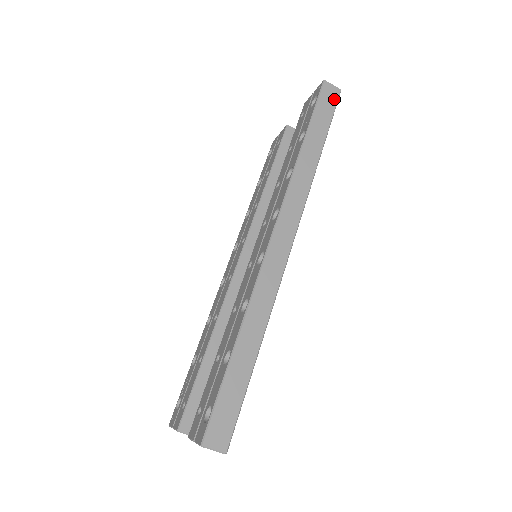
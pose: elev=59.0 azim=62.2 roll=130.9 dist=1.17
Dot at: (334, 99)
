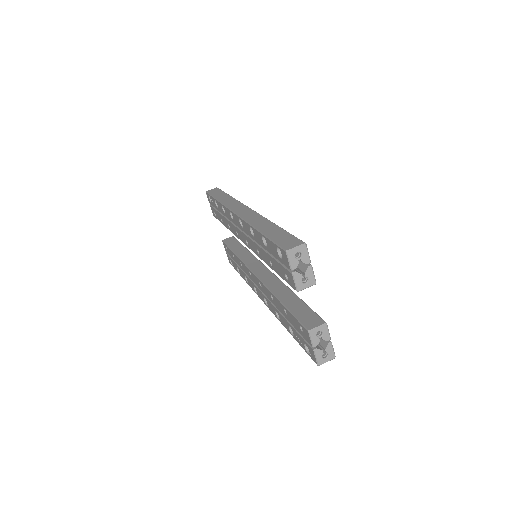
Dot at: occluded
